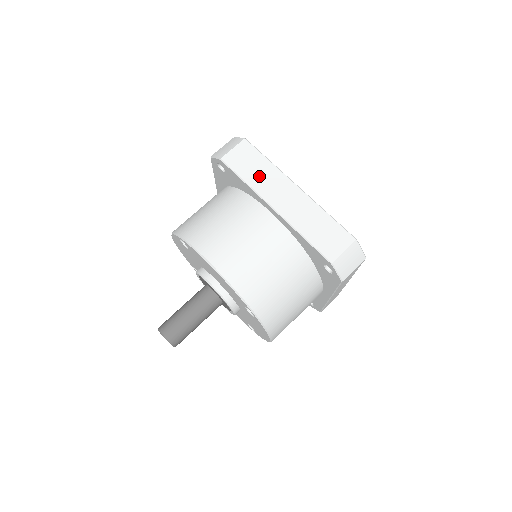
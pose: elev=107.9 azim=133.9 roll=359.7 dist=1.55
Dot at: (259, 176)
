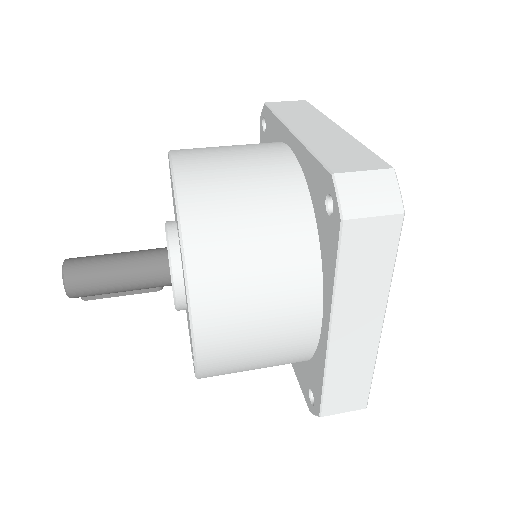
Dot at: (297, 115)
